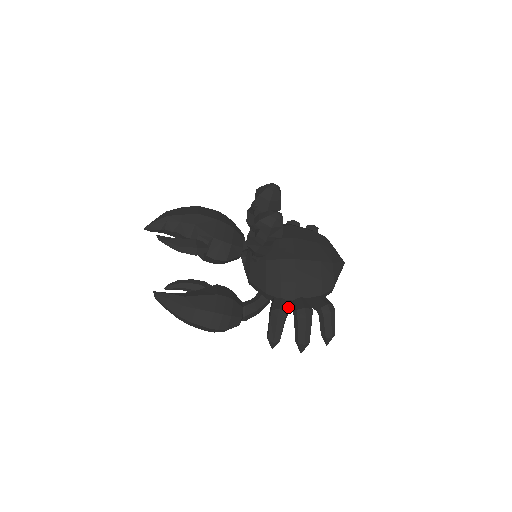
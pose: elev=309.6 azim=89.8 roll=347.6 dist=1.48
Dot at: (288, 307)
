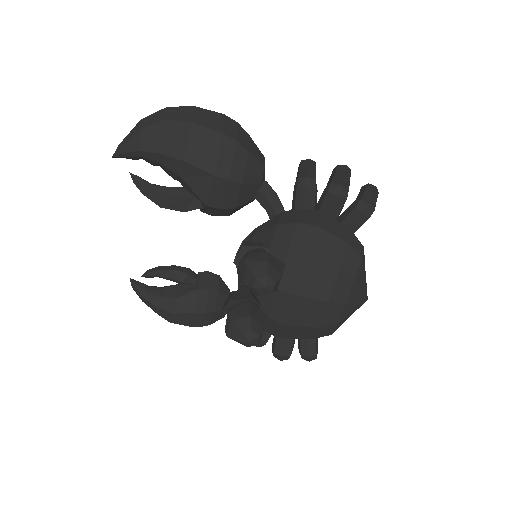
Dot at: occluded
